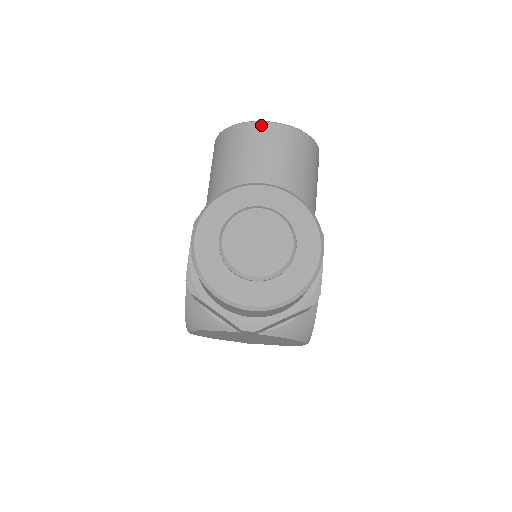
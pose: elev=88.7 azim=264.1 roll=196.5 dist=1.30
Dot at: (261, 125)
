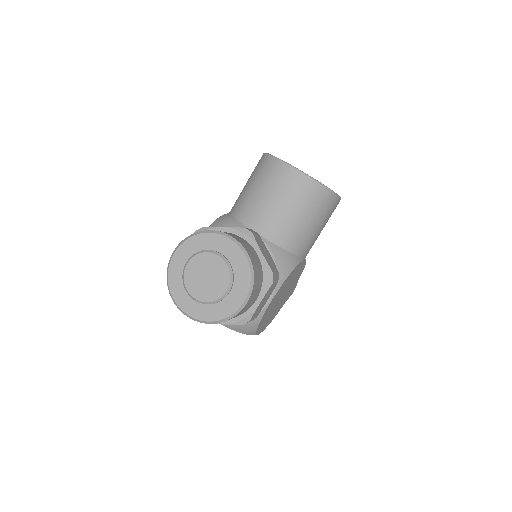
Dot at: (286, 168)
